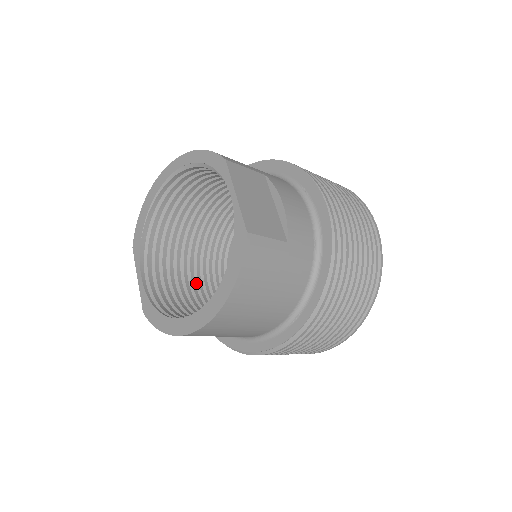
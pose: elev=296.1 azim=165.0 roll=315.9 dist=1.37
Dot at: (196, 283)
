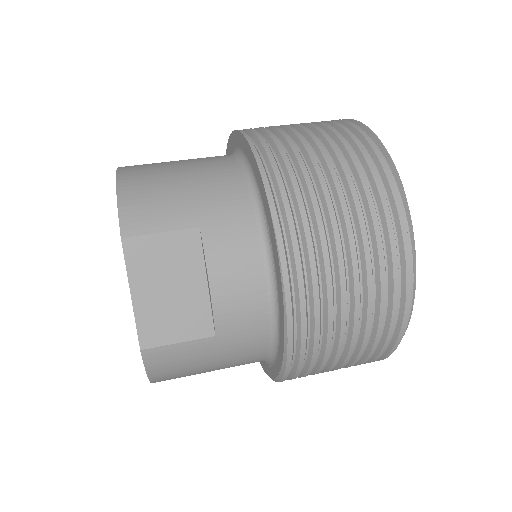
Dot at: occluded
